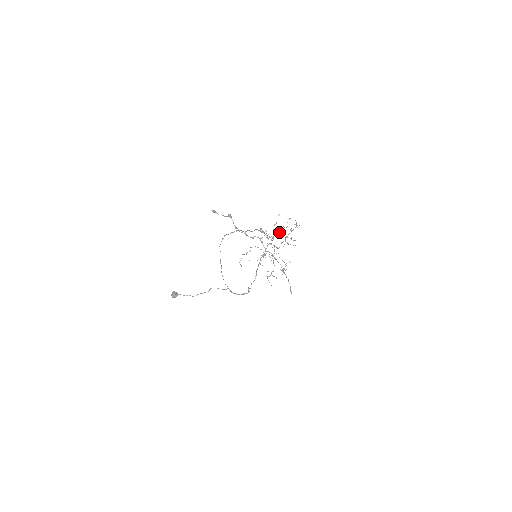
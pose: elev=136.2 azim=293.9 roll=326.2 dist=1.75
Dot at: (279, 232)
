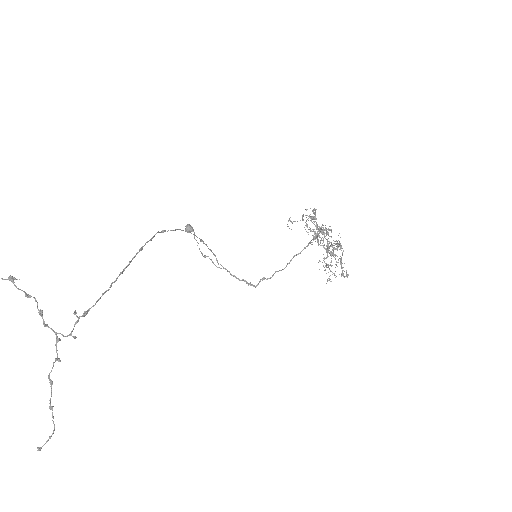
Dot at: occluded
